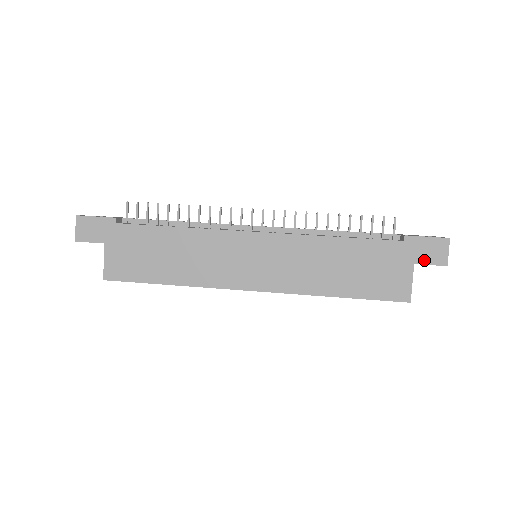
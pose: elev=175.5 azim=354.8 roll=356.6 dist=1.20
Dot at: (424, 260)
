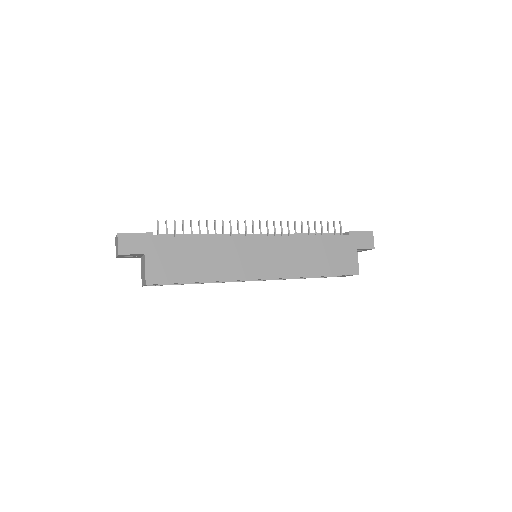
Dot at: (362, 246)
